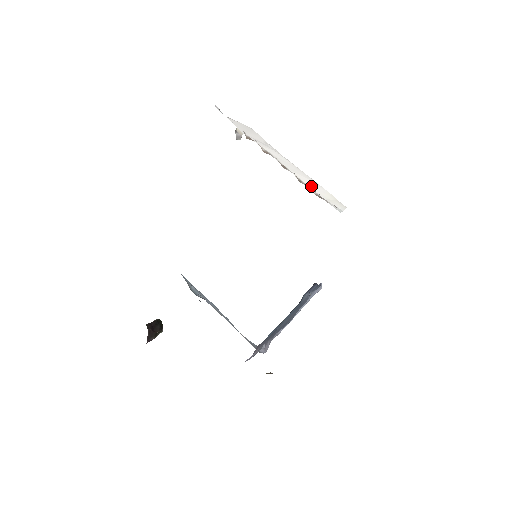
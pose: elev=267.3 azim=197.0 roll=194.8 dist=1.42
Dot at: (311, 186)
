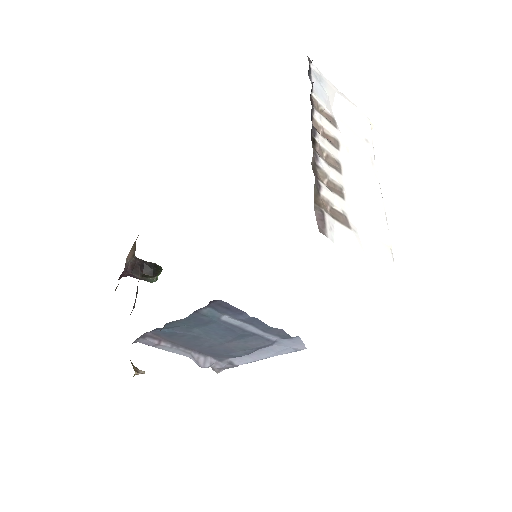
Dot at: (359, 206)
